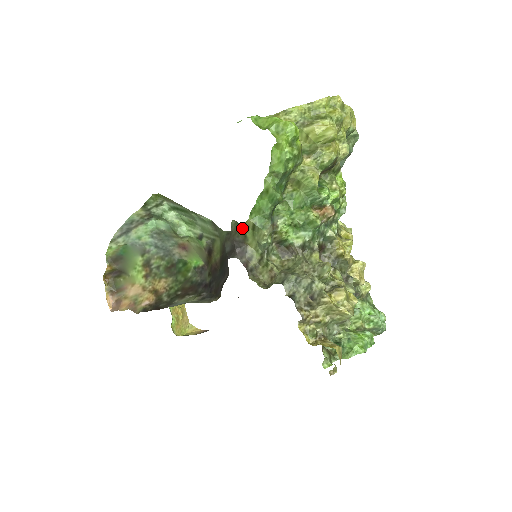
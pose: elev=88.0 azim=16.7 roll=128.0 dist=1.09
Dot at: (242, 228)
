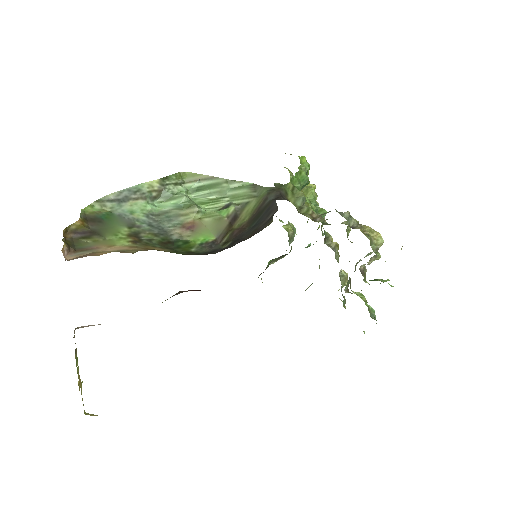
Dot at: (285, 186)
